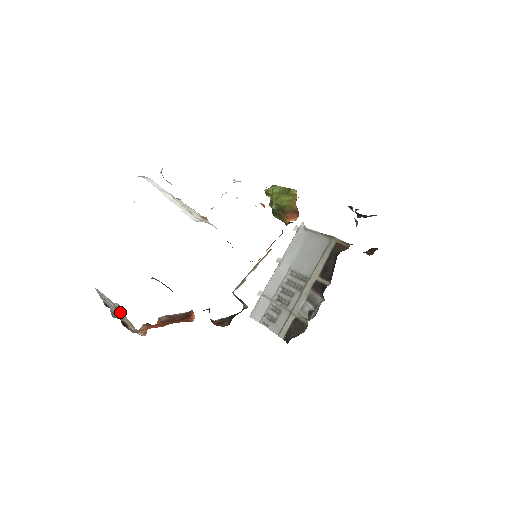
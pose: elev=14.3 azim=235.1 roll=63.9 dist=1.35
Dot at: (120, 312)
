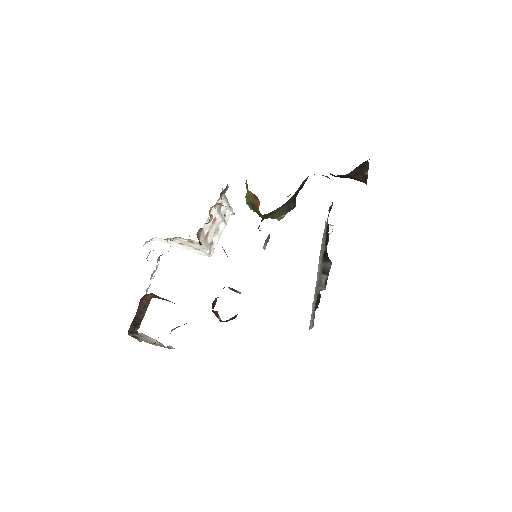
Dot at: occluded
